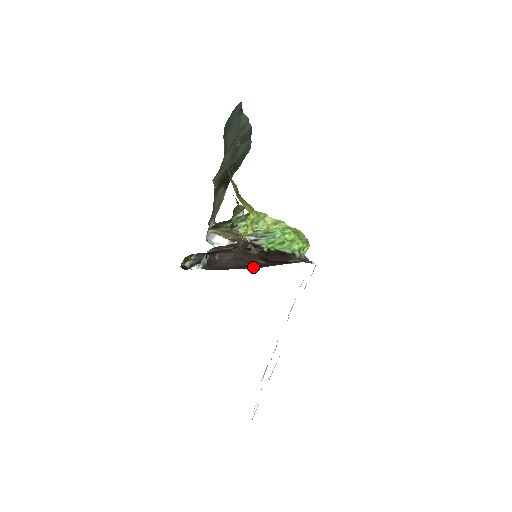
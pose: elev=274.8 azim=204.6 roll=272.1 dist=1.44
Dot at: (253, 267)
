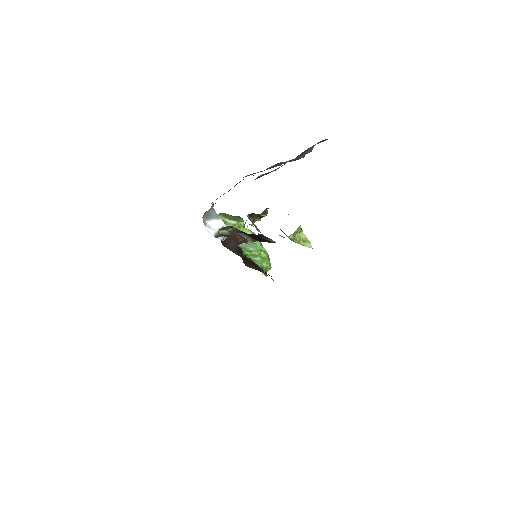
Dot at: occluded
